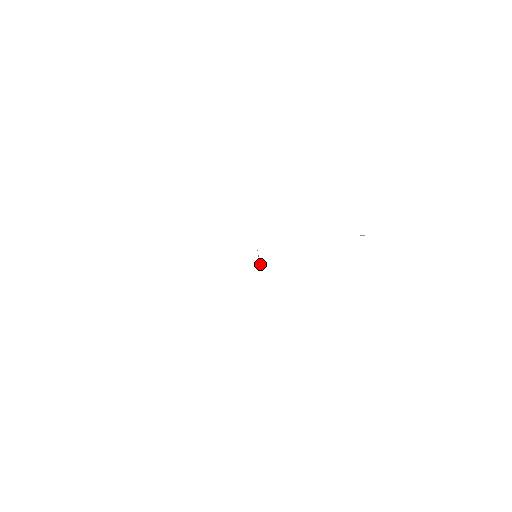
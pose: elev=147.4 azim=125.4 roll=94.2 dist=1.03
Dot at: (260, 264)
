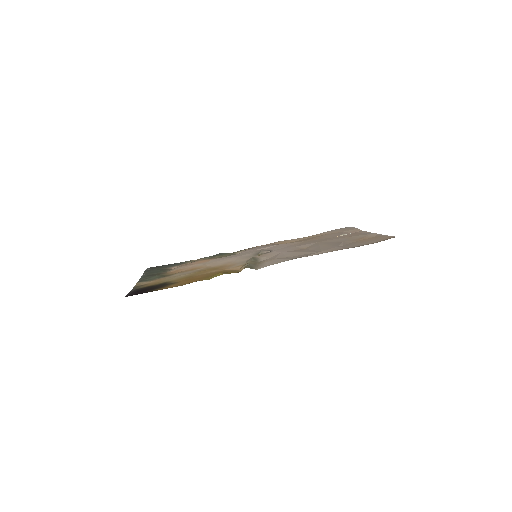
Dot at: (260, 251)
